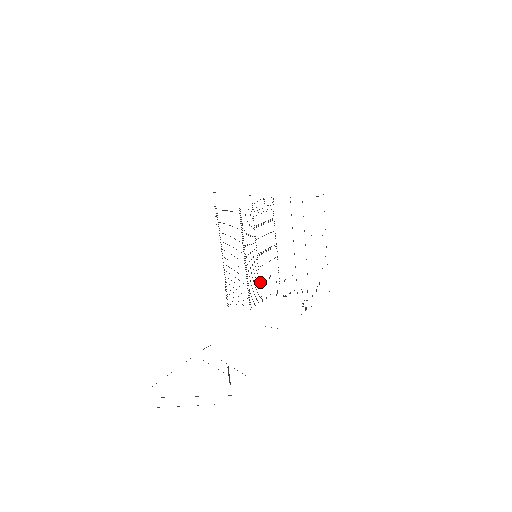
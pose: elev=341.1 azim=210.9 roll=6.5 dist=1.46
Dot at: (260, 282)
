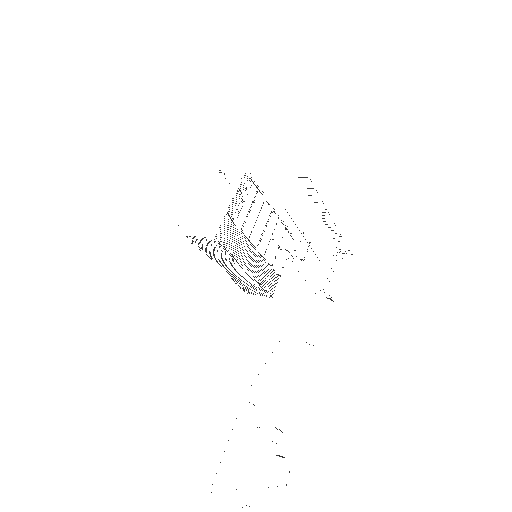
Dot at: (271, 265)
